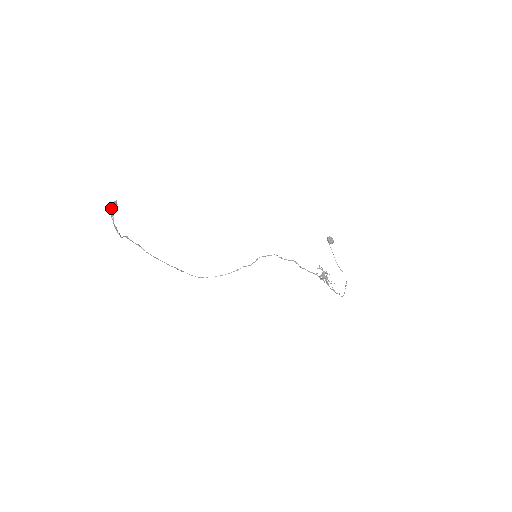
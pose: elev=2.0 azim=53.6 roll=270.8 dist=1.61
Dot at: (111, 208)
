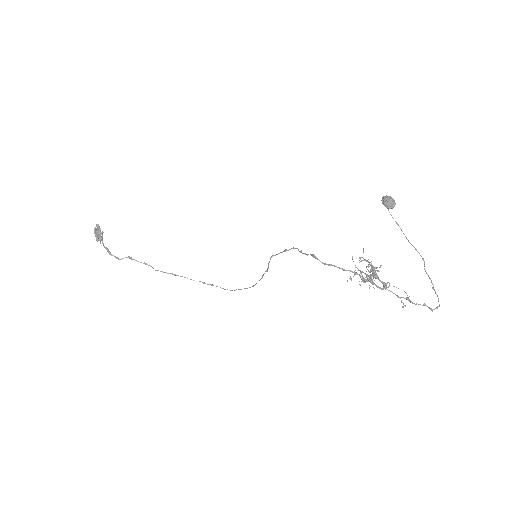
Dot at: (94, 233)
